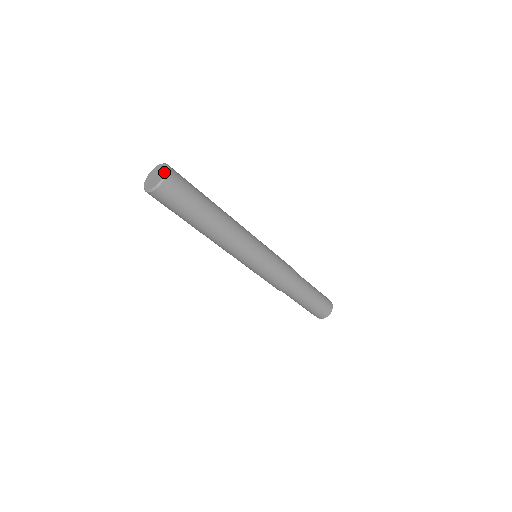
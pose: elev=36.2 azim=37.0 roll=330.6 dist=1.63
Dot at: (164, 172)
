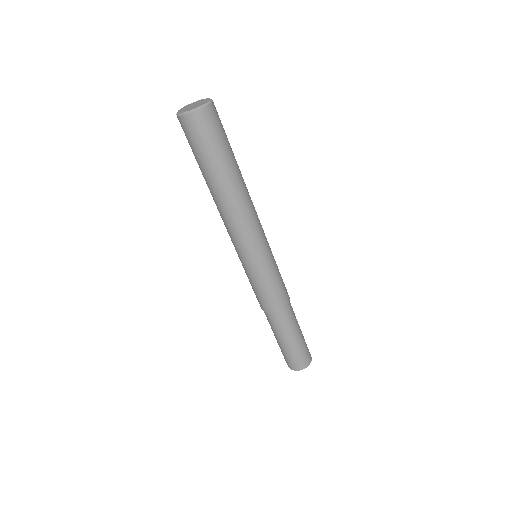
Dot at: (204, 103)
